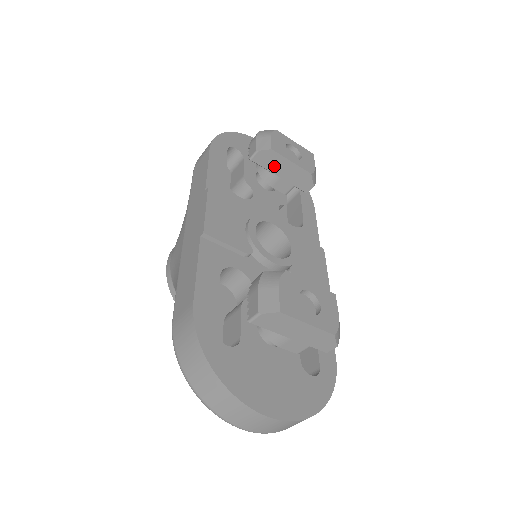
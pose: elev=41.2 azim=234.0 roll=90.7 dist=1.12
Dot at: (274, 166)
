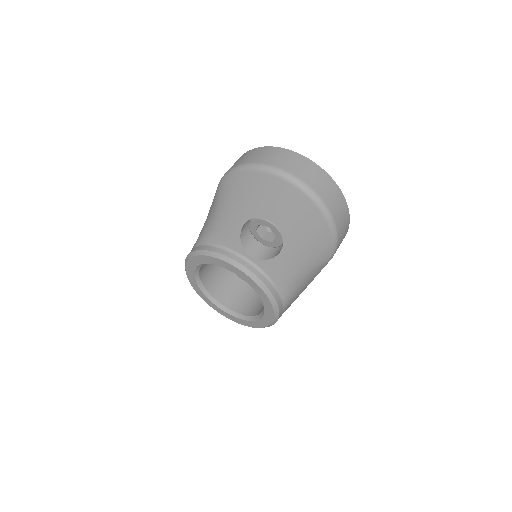
Dot at: occluded
